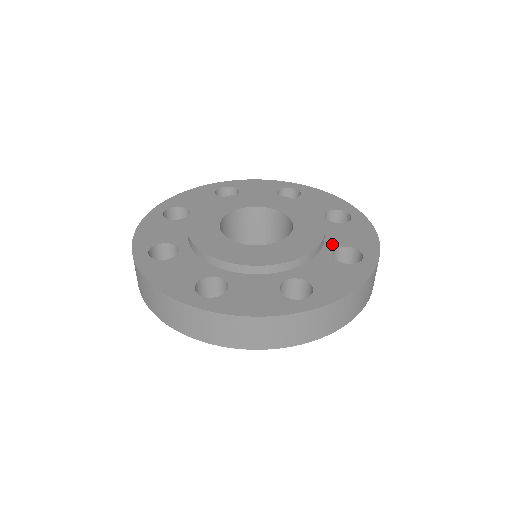
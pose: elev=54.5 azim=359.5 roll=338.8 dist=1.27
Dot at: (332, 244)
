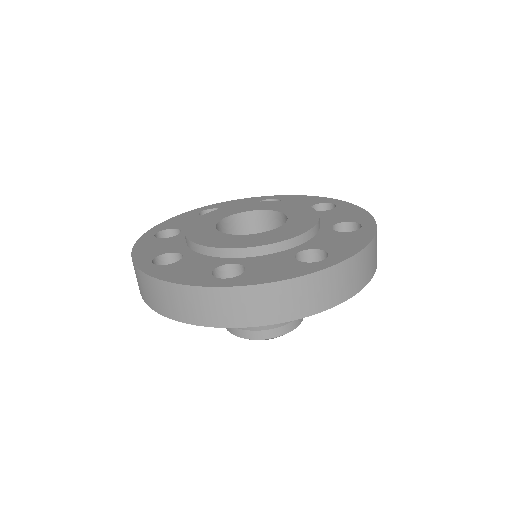
Dot at: occluded
